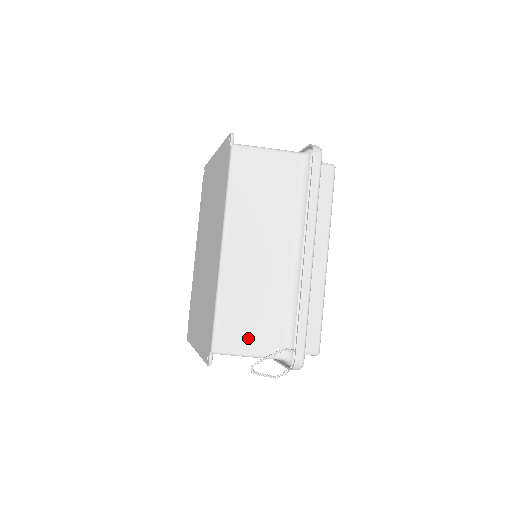
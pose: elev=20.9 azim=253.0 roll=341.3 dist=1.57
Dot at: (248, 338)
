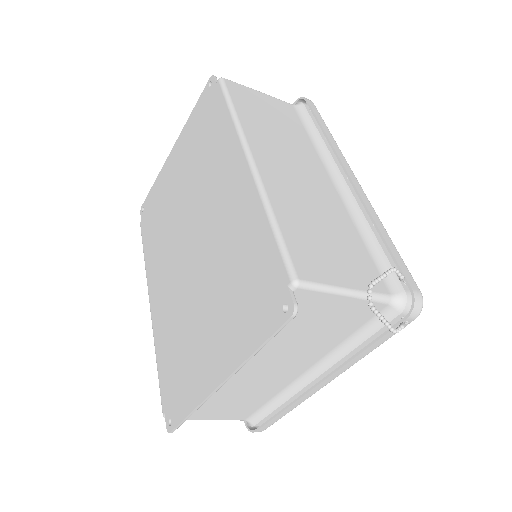
Dot at: (335, 266)
